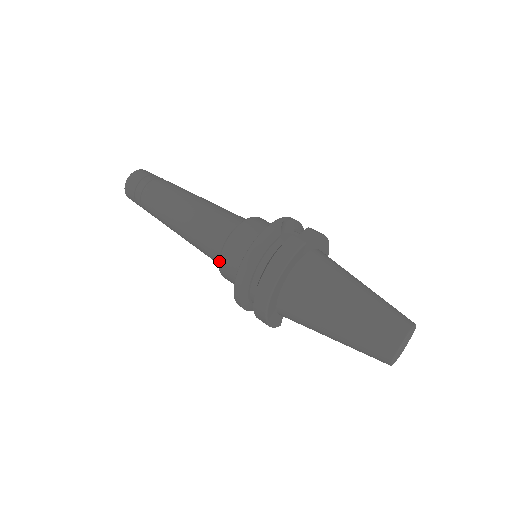
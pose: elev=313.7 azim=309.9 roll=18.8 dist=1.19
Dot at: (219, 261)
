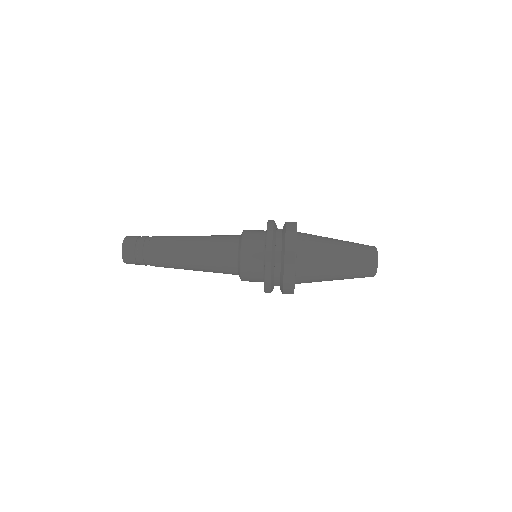
Dot at: (241, 259)
